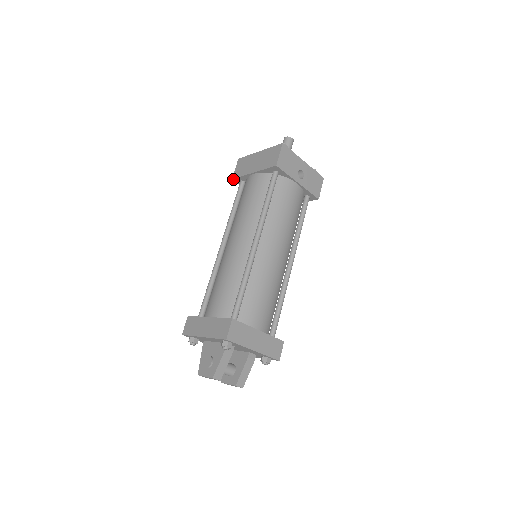
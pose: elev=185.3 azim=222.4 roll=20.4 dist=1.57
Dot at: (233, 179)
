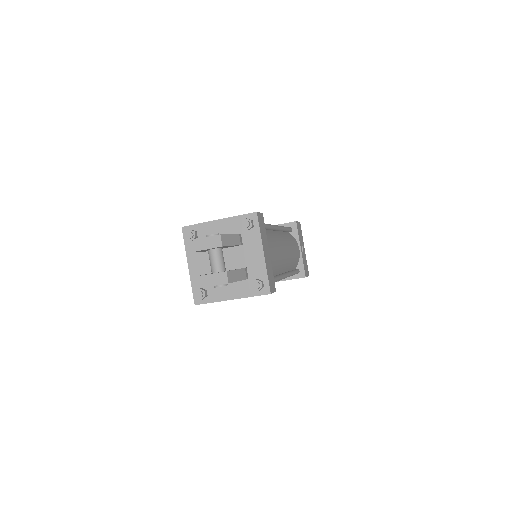
Dot at: occluded
